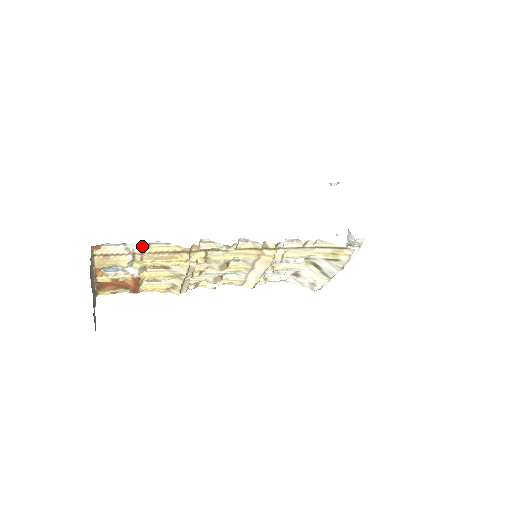
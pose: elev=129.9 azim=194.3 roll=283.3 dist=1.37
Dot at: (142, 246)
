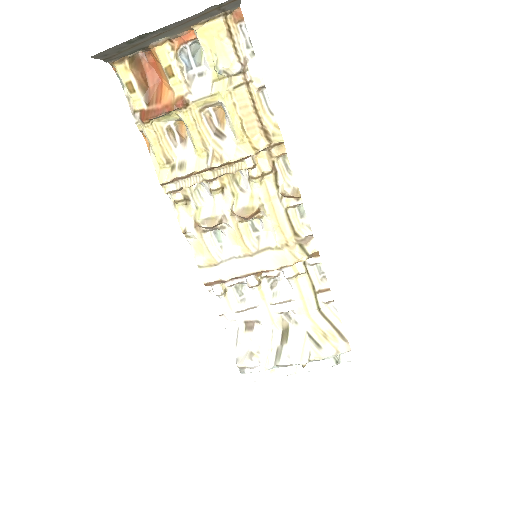
Dot at: (260, 78)
